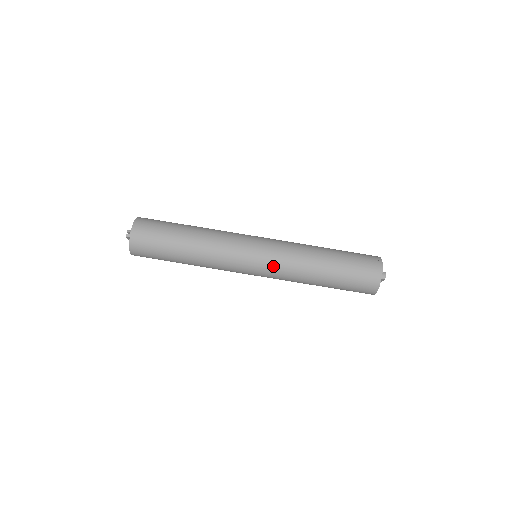
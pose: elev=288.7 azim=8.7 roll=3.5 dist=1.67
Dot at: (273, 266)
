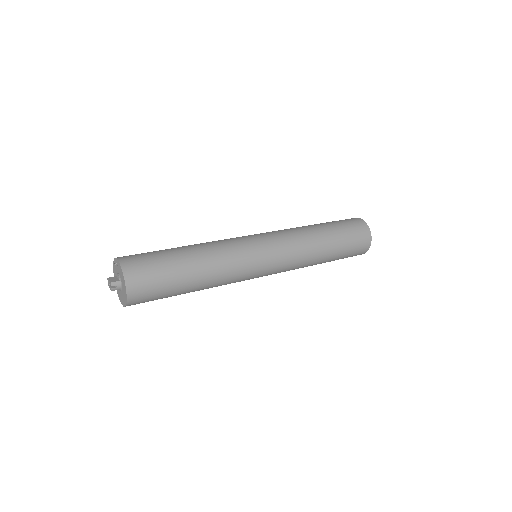
Dot at: (281, 271)
